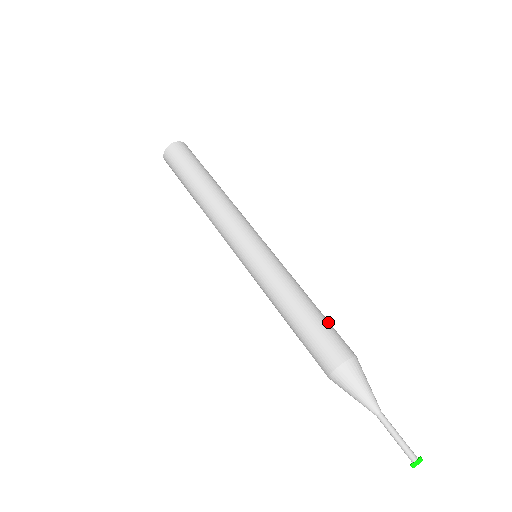
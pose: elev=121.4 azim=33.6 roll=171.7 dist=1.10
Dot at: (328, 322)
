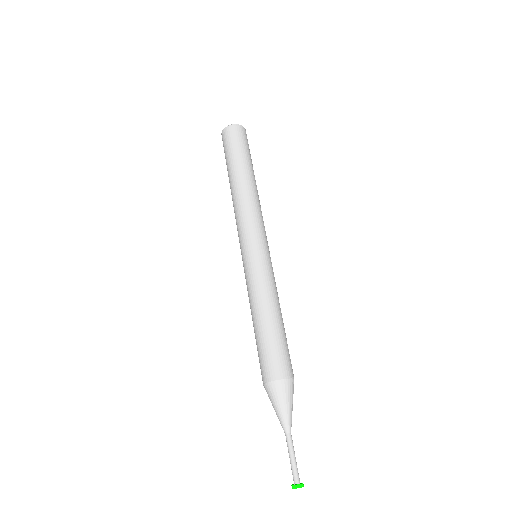
Dot at: (278, 340)
